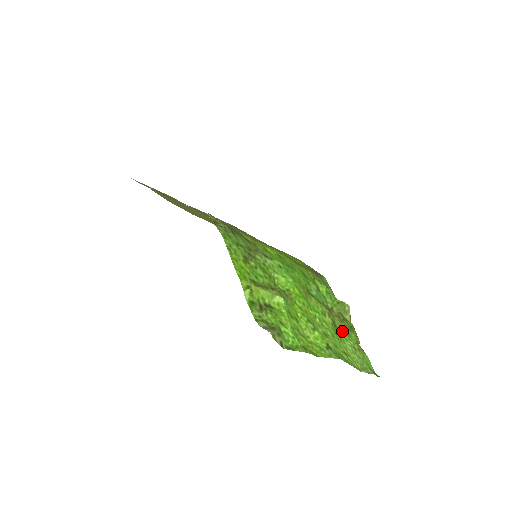
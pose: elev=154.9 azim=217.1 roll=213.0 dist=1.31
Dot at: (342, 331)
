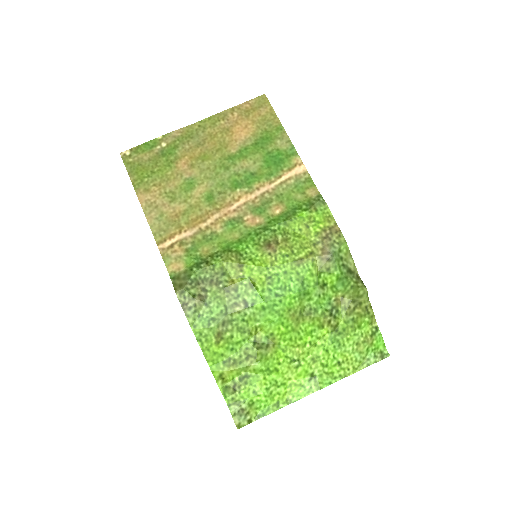
Dot at: (345, 330)
